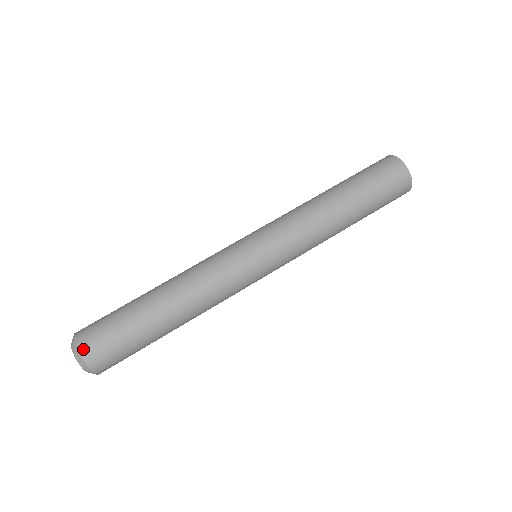
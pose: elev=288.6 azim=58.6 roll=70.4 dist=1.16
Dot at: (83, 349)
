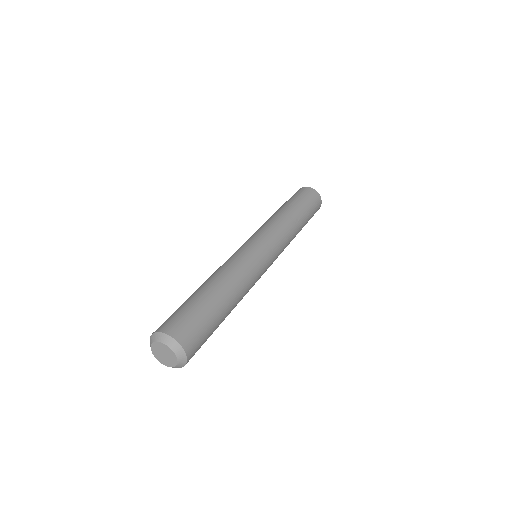
Dot at: (186, 345)
